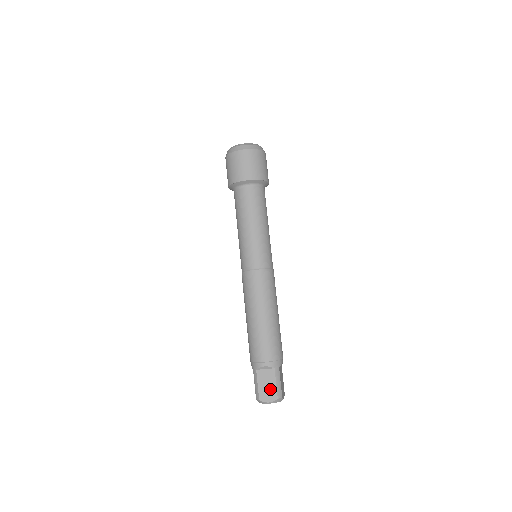
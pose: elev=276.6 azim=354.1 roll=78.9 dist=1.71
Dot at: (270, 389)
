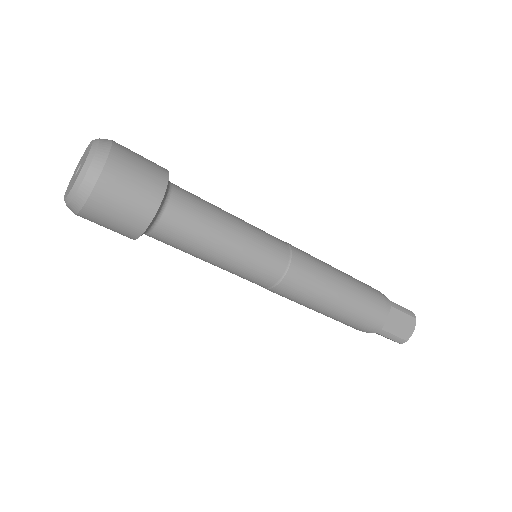
Dot at: (405, 323)
